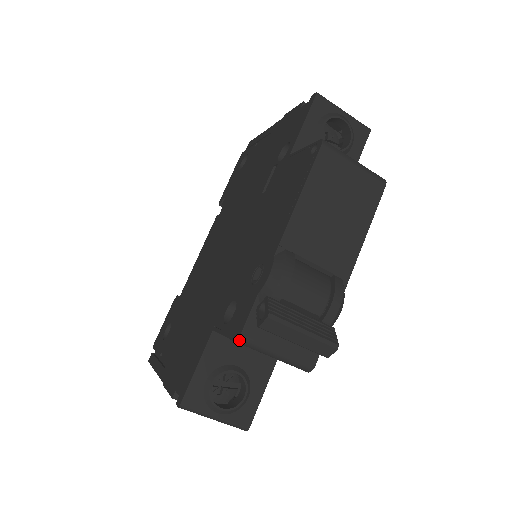
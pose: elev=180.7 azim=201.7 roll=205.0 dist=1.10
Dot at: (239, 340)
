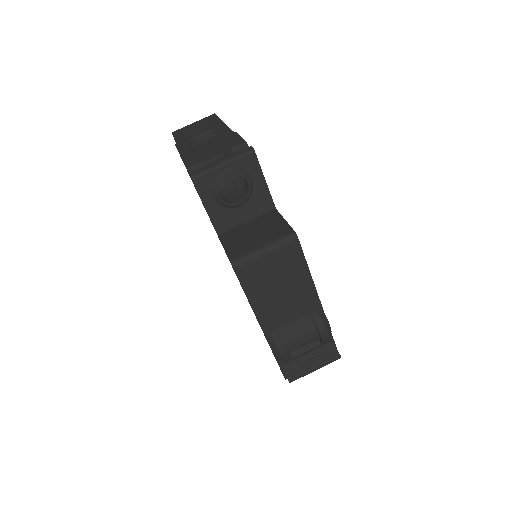
Dot at: occluded
